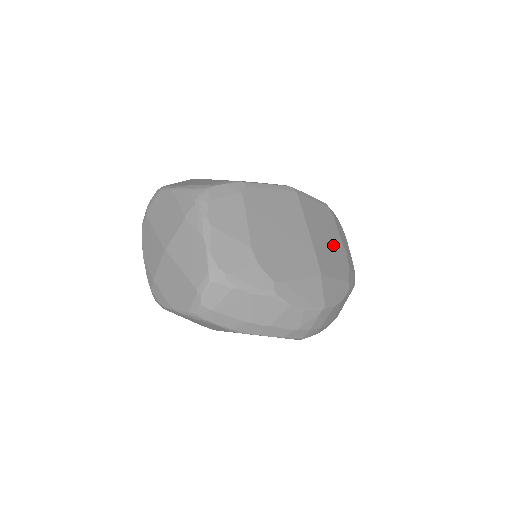
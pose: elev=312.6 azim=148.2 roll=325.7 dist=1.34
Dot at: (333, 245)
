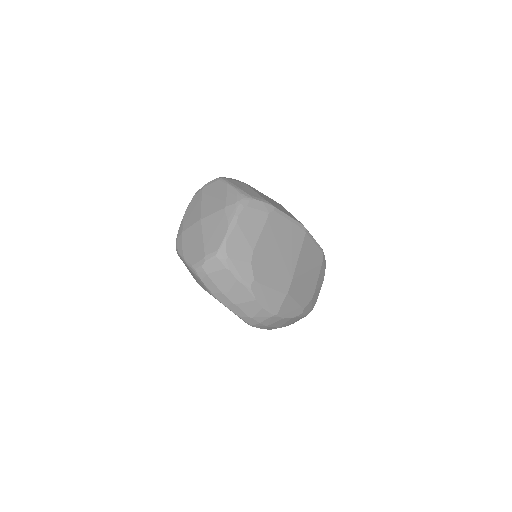
Dot at: (309, 280)
